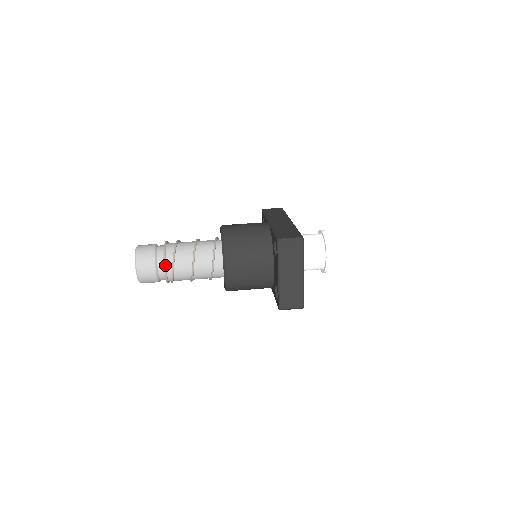
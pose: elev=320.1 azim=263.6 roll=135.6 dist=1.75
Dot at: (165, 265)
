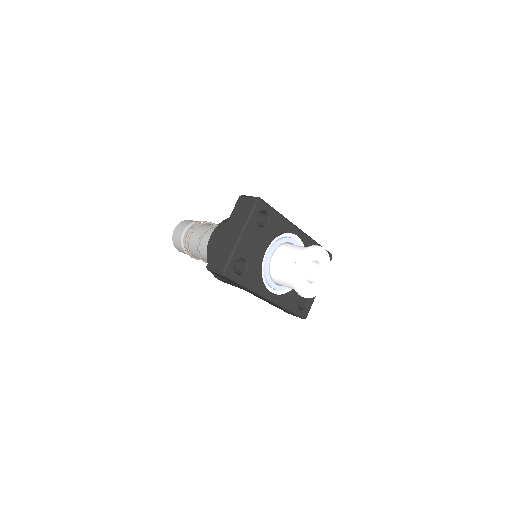
Dot at: (189, 228)
